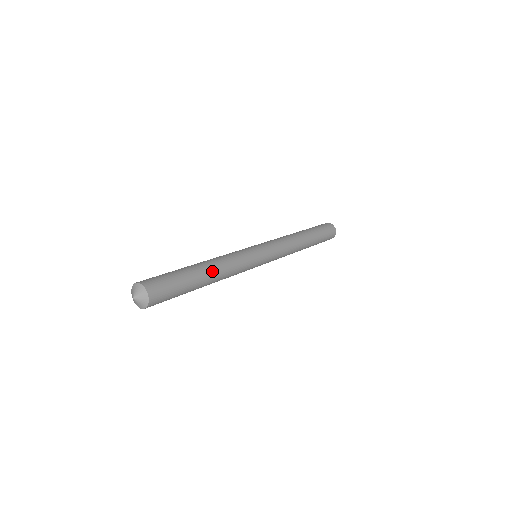
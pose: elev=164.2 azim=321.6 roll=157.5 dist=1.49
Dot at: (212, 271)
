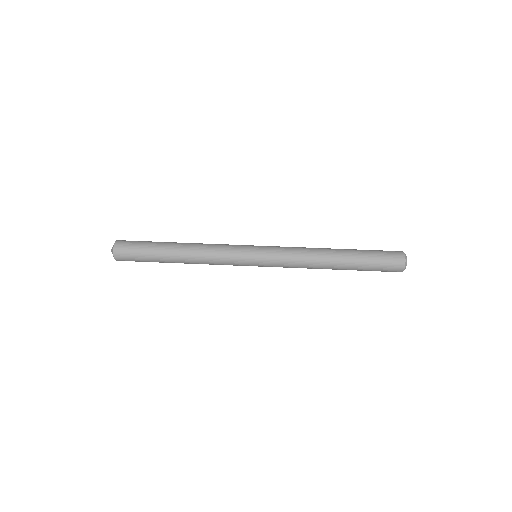
Dot at: (182, 258)
